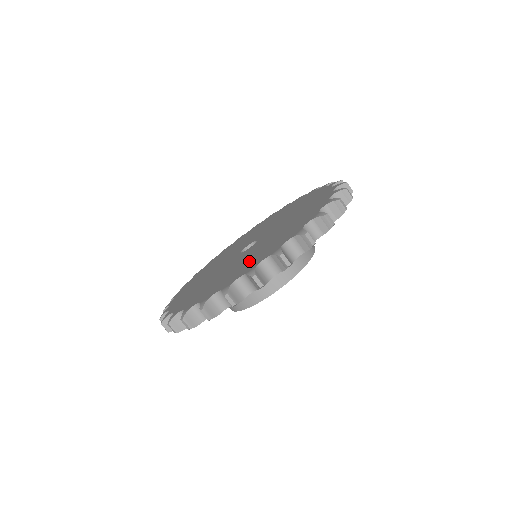
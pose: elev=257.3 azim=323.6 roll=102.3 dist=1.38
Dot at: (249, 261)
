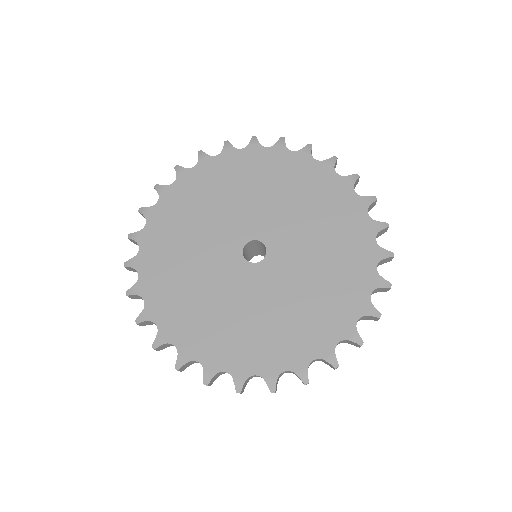
Dot at: (206, 321)
